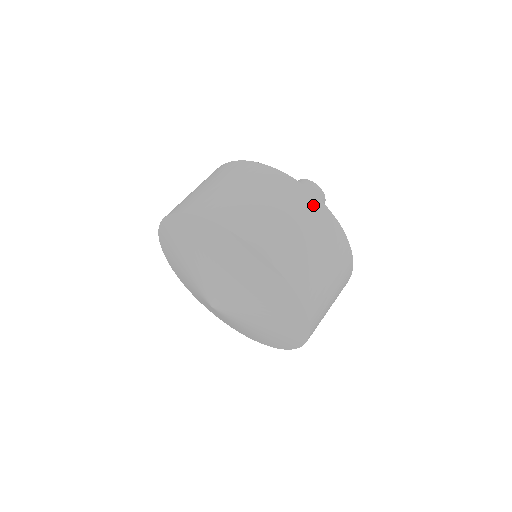
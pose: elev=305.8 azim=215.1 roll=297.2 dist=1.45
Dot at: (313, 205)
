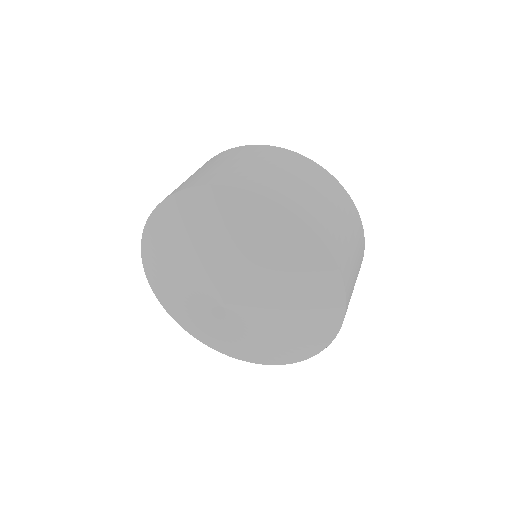
Dot at: (358, 223)
